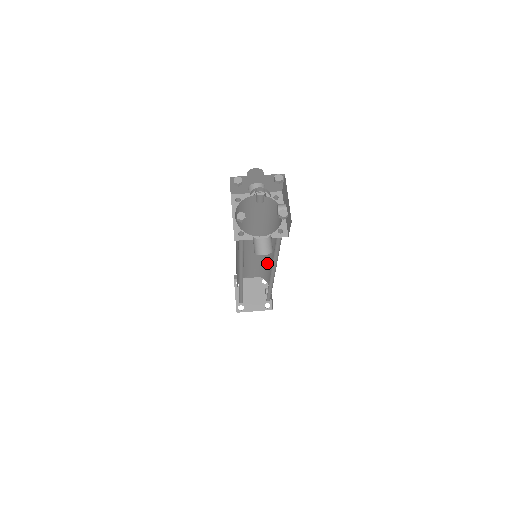
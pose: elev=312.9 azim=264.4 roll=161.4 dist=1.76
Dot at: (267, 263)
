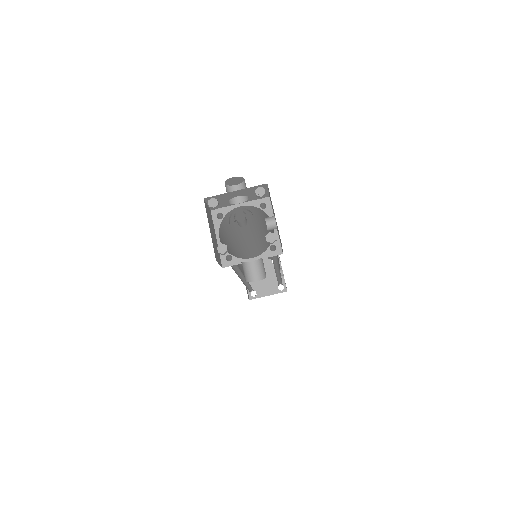
Dot at: occluded
